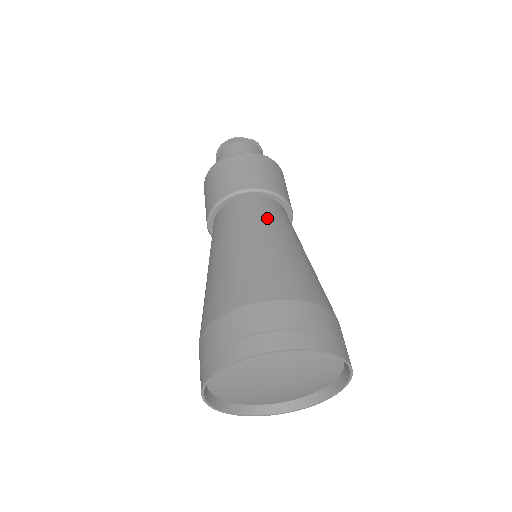
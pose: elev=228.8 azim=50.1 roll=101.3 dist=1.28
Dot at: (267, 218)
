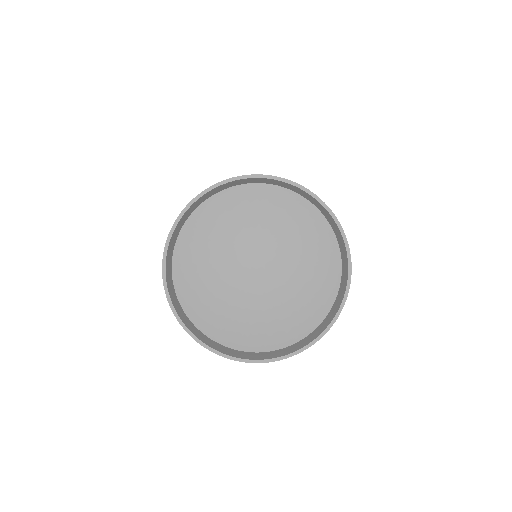
Dot at: occluded
